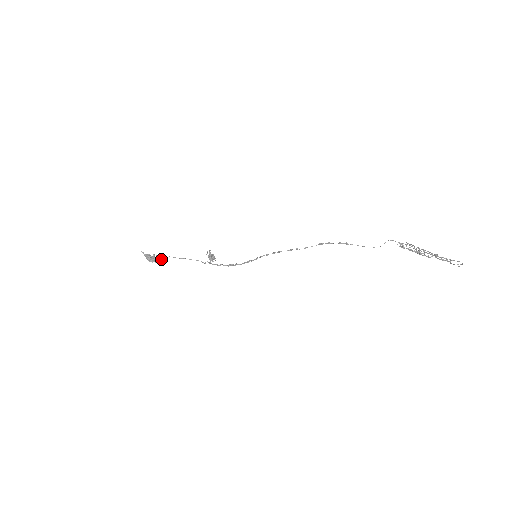
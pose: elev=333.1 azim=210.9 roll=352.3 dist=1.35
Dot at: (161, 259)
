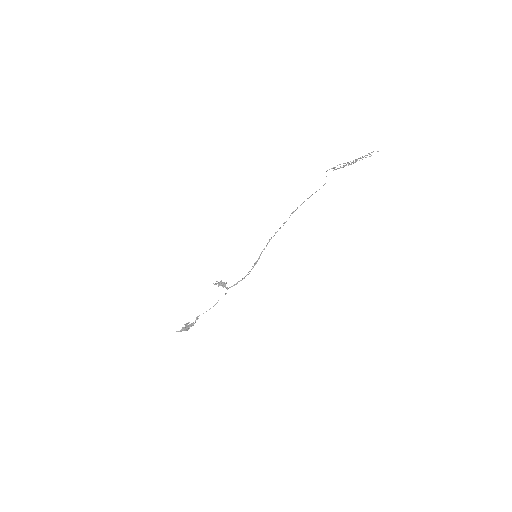
Dot at: occluded
